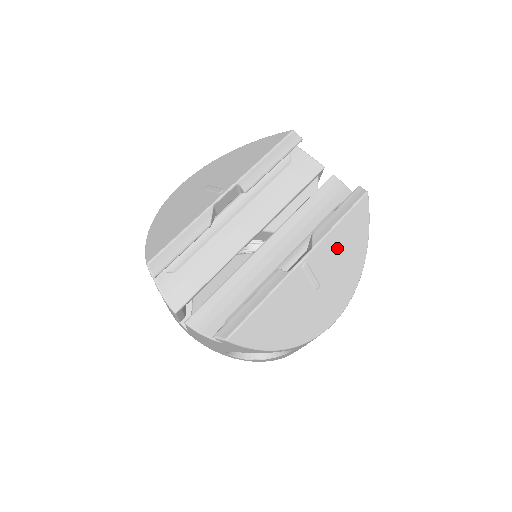
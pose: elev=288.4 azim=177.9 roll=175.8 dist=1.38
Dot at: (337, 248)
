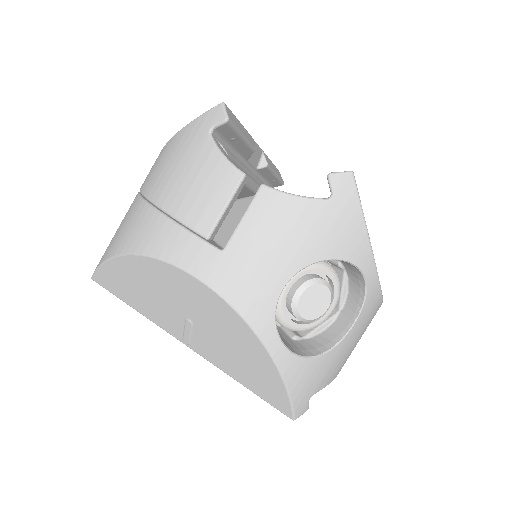
Dot at: occluded
